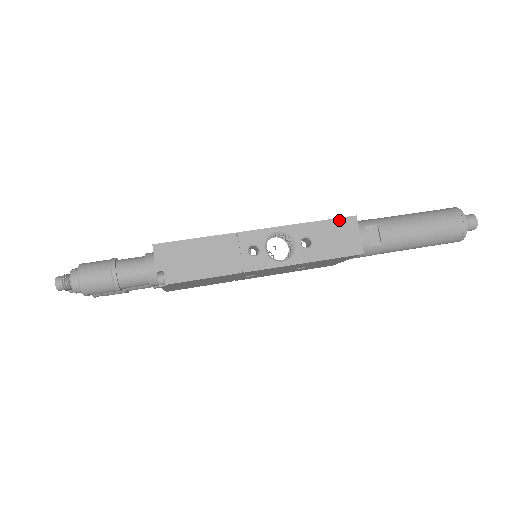
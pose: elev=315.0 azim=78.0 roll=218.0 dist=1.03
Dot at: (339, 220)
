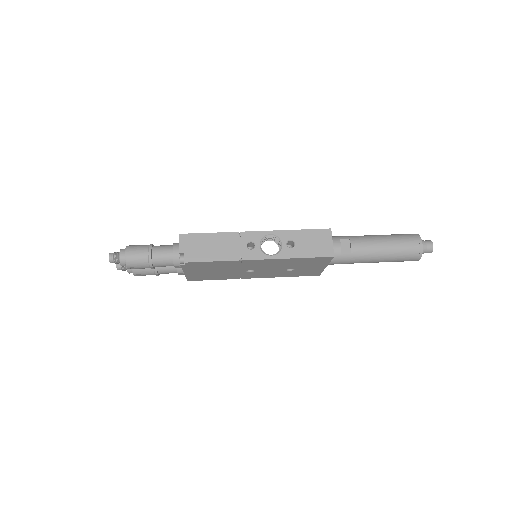
Dot at: (317, 230)
